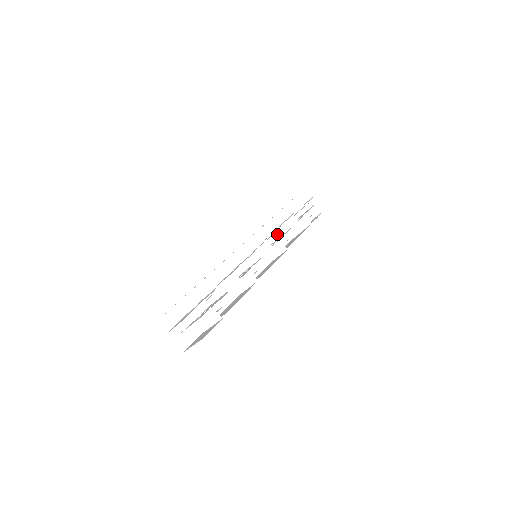
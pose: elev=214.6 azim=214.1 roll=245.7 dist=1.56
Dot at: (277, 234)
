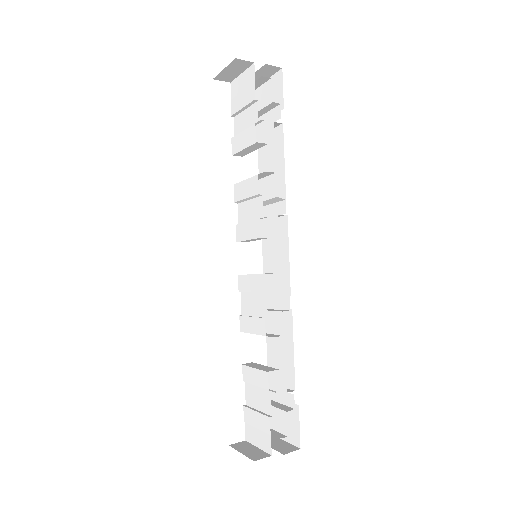
Dot at: occluded
